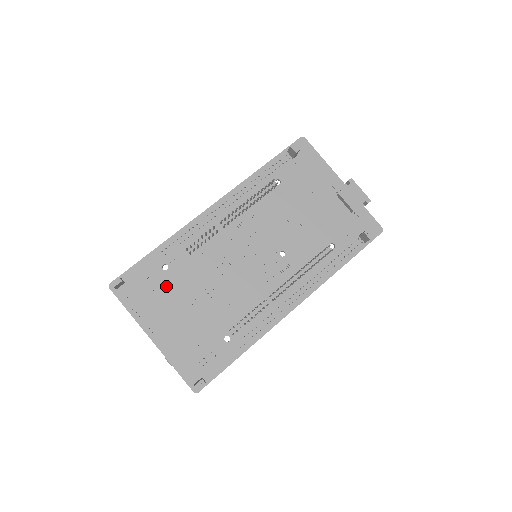
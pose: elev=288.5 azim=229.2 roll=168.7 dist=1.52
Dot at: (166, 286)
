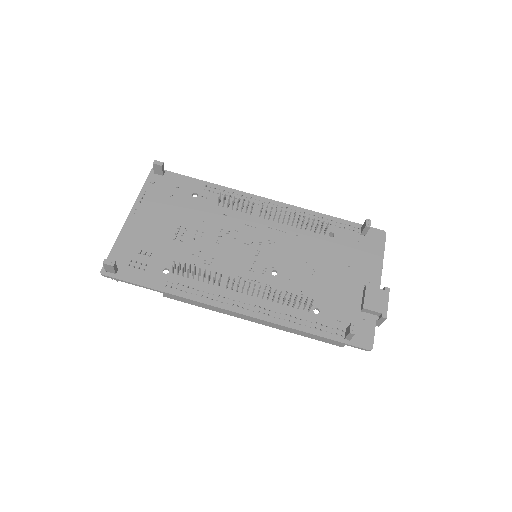
Dot at: (180, 203)
